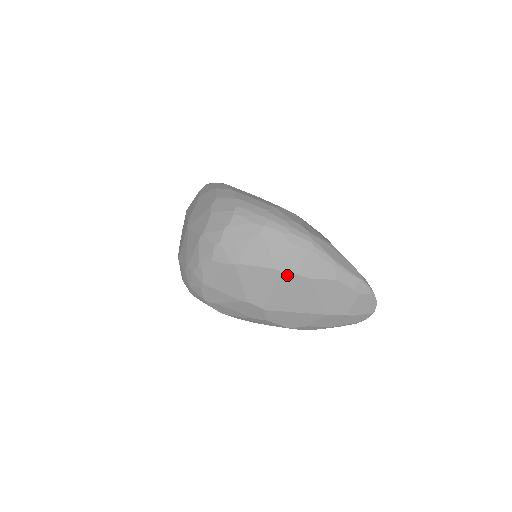
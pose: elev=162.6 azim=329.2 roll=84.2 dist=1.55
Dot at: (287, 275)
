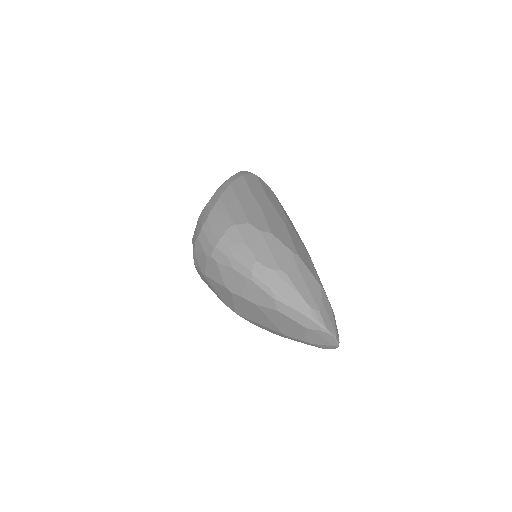
Dot at: (236, 295)
